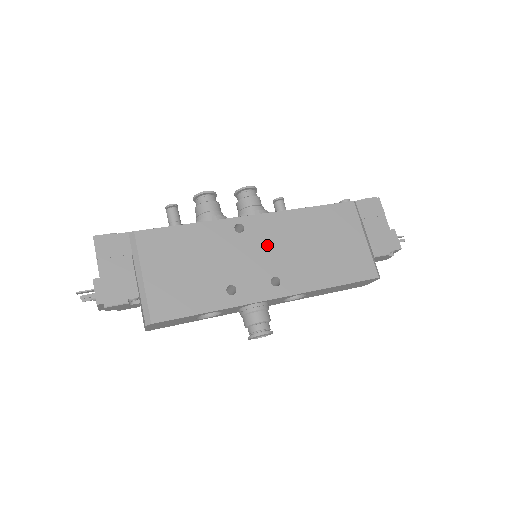
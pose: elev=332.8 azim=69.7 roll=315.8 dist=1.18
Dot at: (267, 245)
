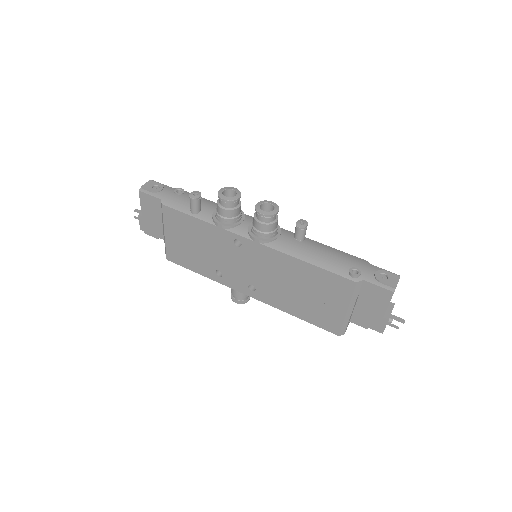
Dot at: (255, 265)
